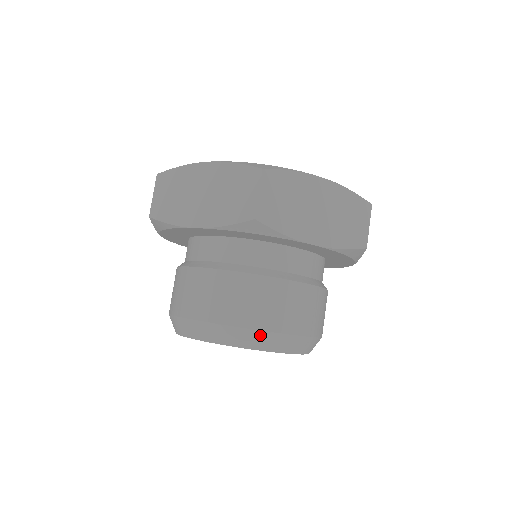
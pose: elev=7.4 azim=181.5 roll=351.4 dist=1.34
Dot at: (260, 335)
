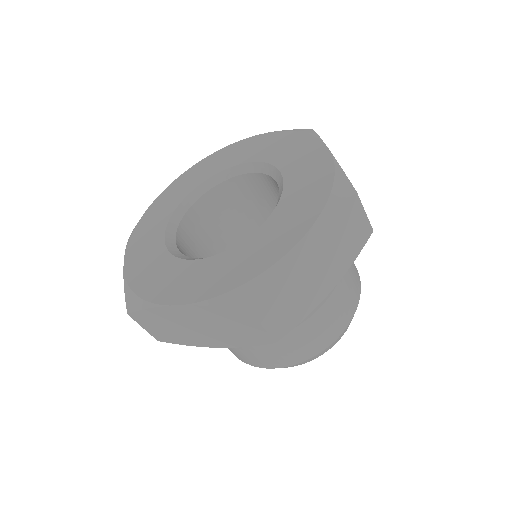
Dot at: (324, 350)
